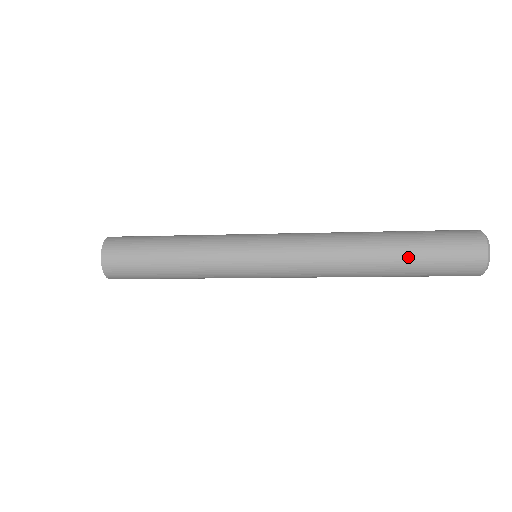
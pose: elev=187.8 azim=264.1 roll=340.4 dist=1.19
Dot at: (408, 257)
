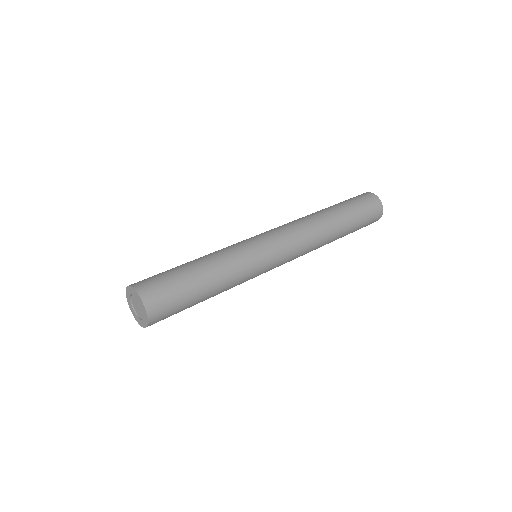
Dot at: occluded
